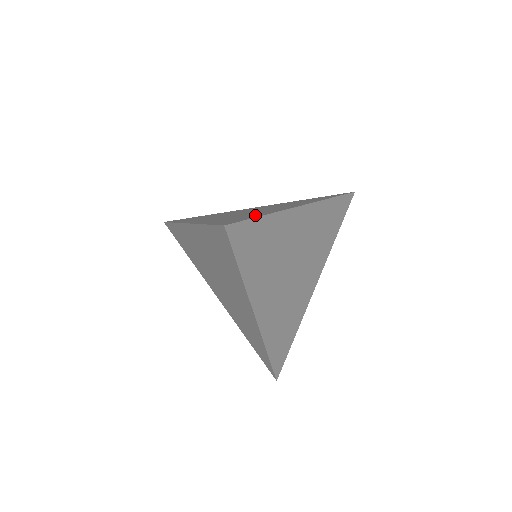
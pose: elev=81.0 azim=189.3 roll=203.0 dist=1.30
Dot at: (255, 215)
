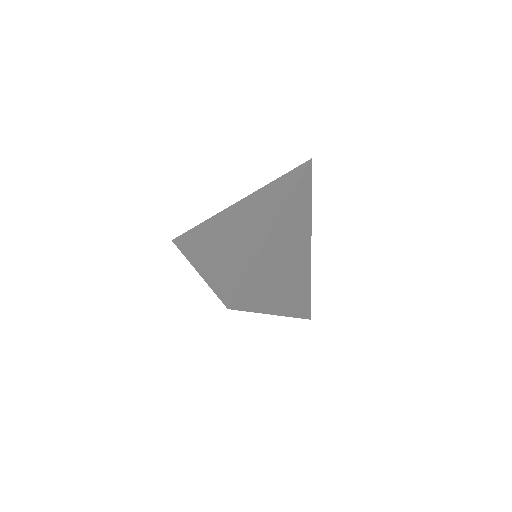
Dot at: (243, 265)
